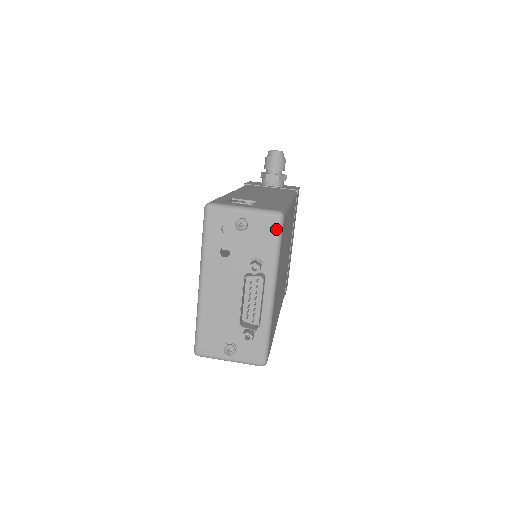
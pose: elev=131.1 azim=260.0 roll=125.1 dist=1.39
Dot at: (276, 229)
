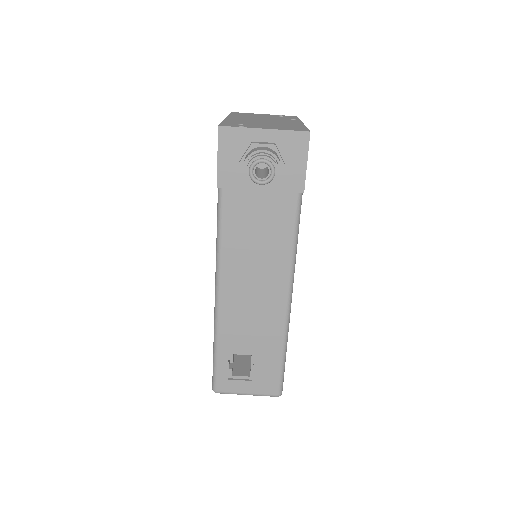
Dot at: occluded
